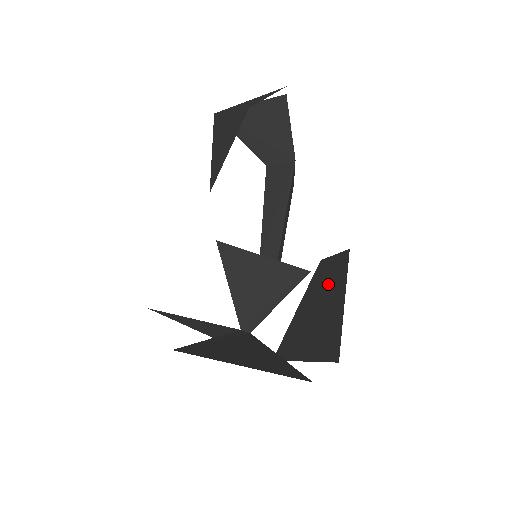
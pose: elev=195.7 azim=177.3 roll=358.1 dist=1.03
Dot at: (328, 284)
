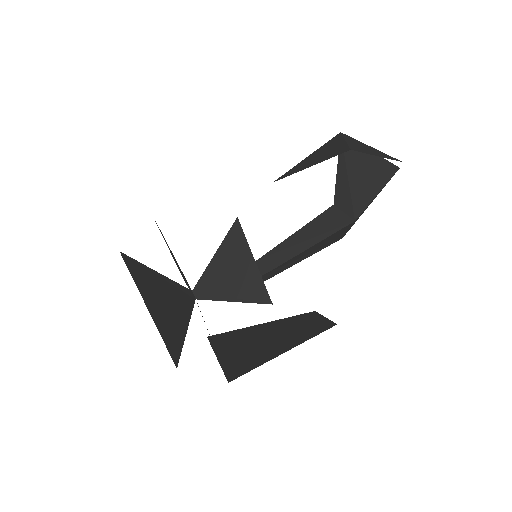
Dot at: (295, 330)
